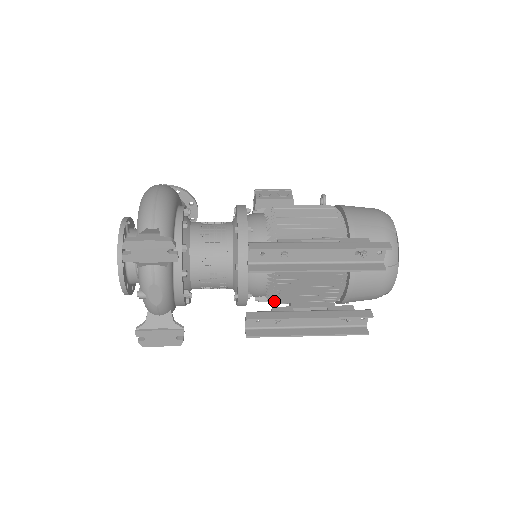
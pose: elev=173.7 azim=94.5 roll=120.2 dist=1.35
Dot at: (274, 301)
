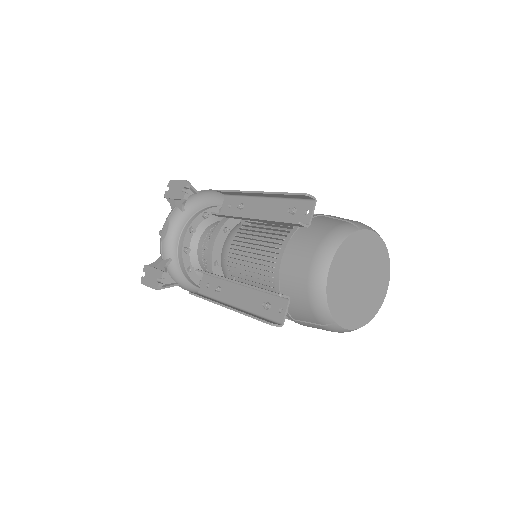
Dot at: (230, 275)
